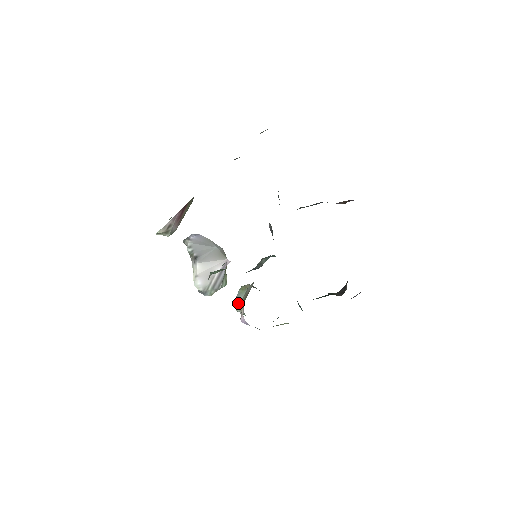
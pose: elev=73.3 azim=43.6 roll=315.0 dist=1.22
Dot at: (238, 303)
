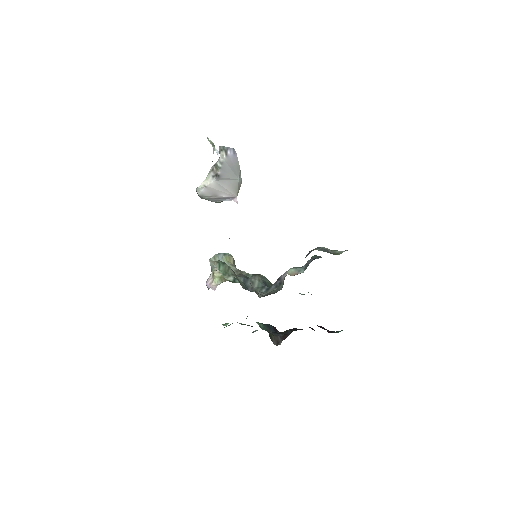
Dot at: occluded
